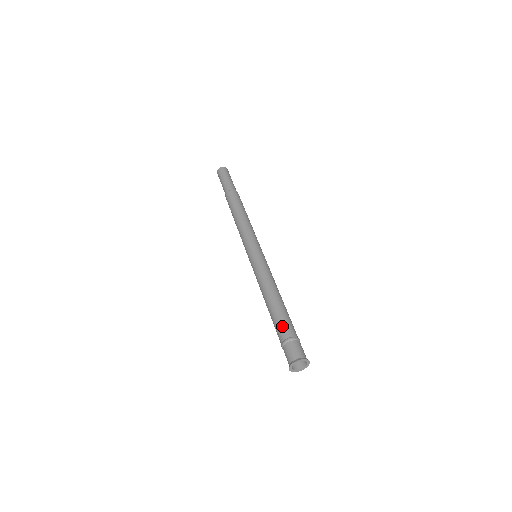
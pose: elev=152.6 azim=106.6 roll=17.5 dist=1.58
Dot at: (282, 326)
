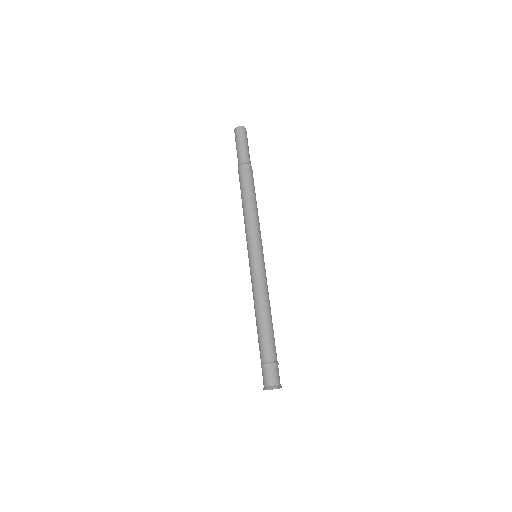
Dot at: (263, 348)
